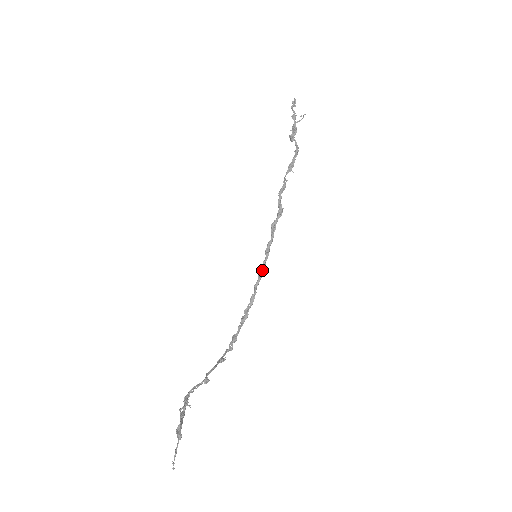
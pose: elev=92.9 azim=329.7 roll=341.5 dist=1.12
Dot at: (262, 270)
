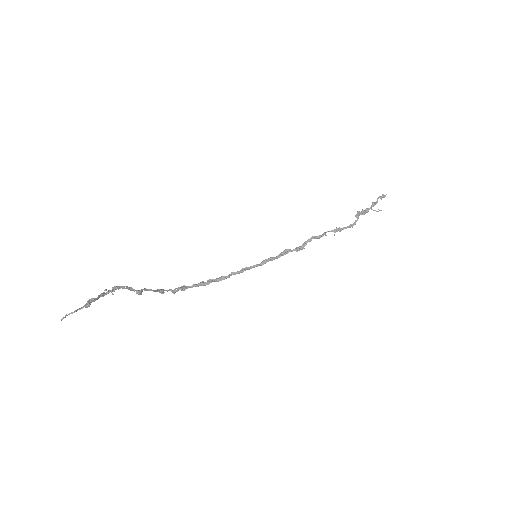
Dot at: (249, 268)
